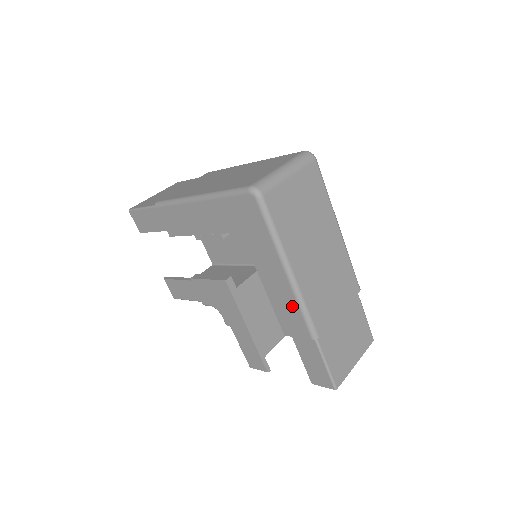
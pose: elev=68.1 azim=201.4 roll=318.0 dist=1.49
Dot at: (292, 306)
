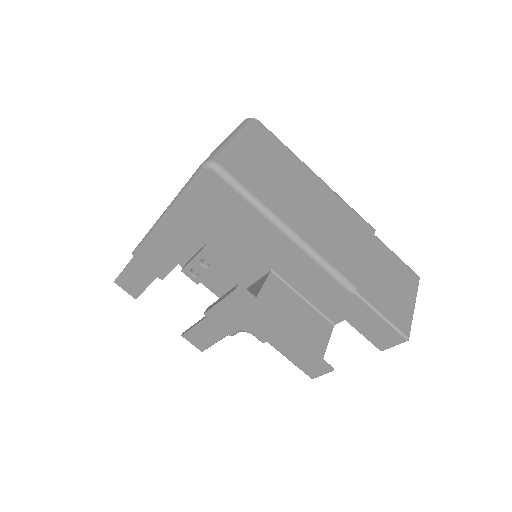
Dot at: (311, 268)
